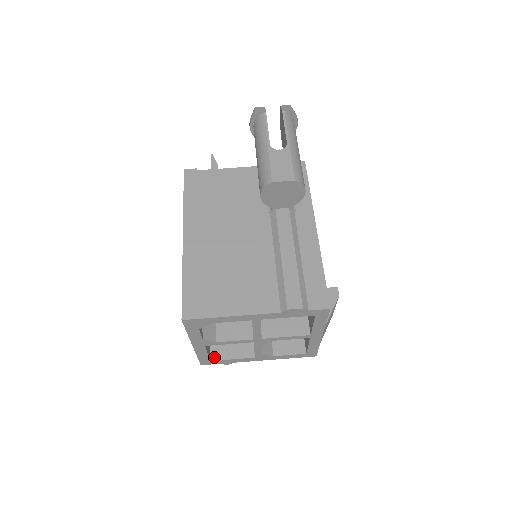
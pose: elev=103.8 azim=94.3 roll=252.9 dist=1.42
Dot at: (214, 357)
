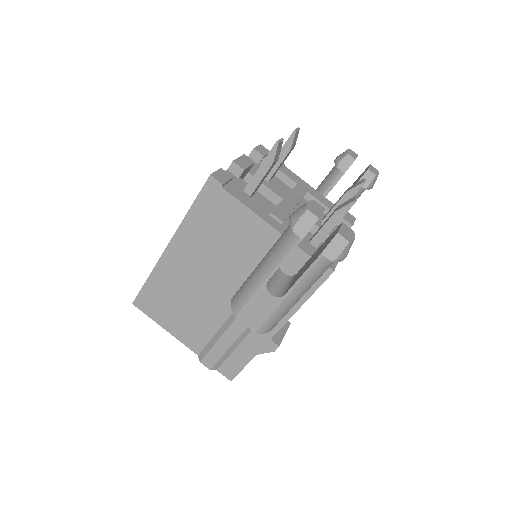
Dot at: occluded
